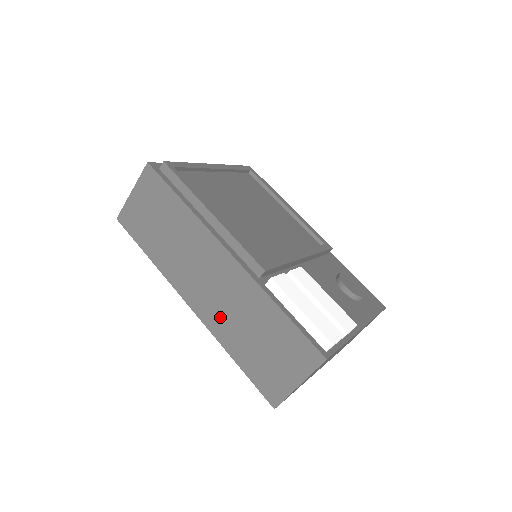
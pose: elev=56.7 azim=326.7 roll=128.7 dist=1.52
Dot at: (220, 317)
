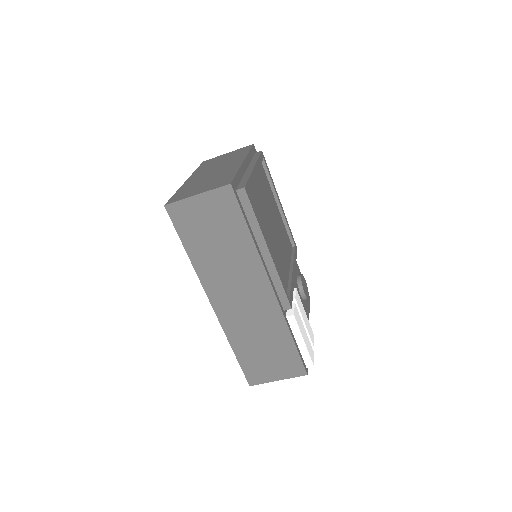
Dot at: (238, 323)
